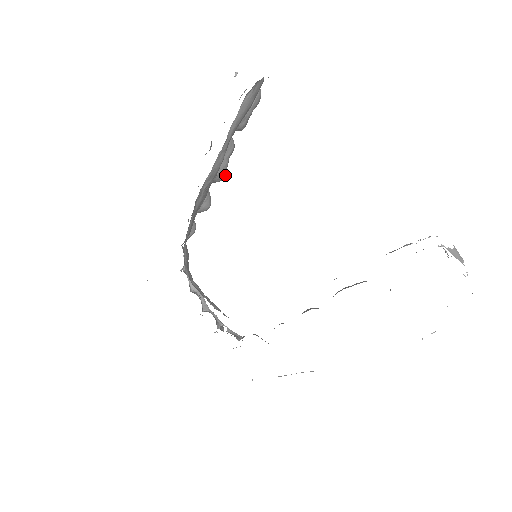
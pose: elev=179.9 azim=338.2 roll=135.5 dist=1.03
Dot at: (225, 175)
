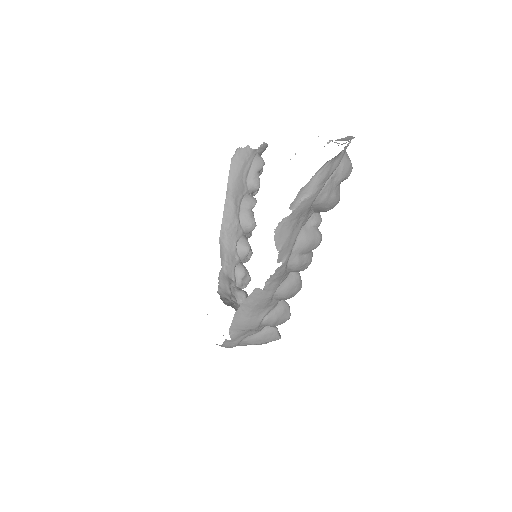
Dot at: (253, 222)
